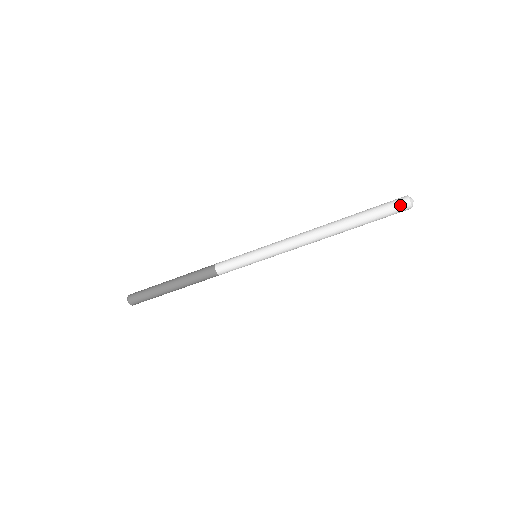
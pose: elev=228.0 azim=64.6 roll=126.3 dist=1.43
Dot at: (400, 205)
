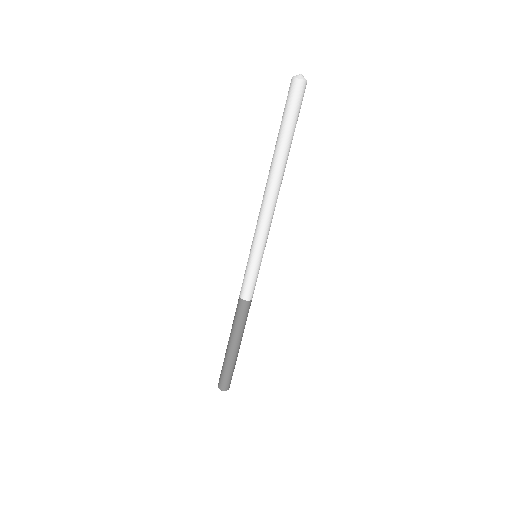
Dot at: (297, 91)
